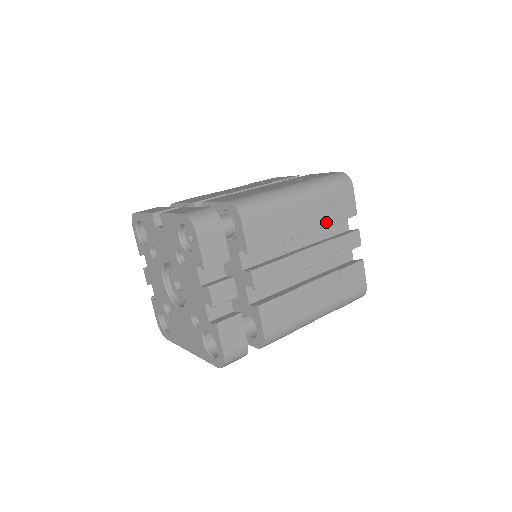
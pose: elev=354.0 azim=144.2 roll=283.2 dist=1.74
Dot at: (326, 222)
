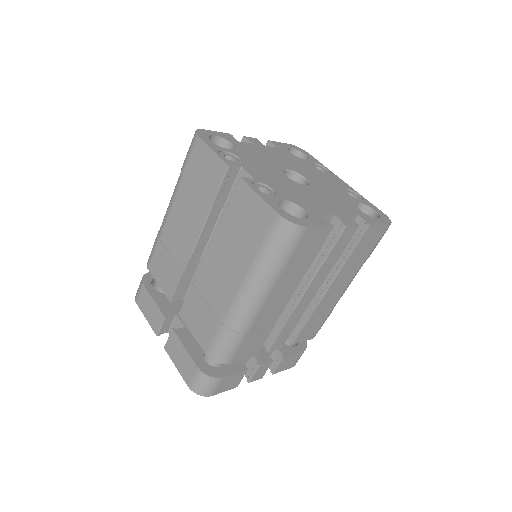
Dot at: (302, 273)
